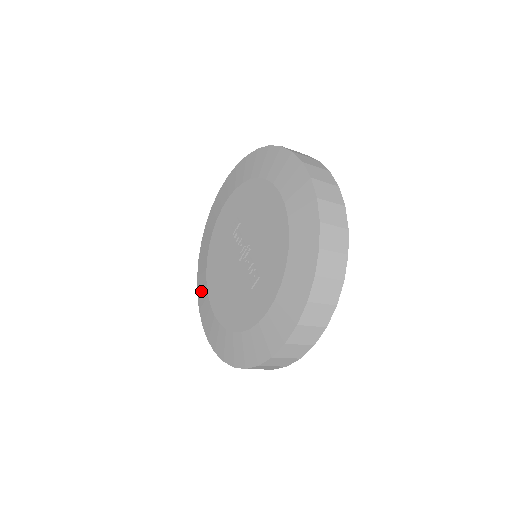
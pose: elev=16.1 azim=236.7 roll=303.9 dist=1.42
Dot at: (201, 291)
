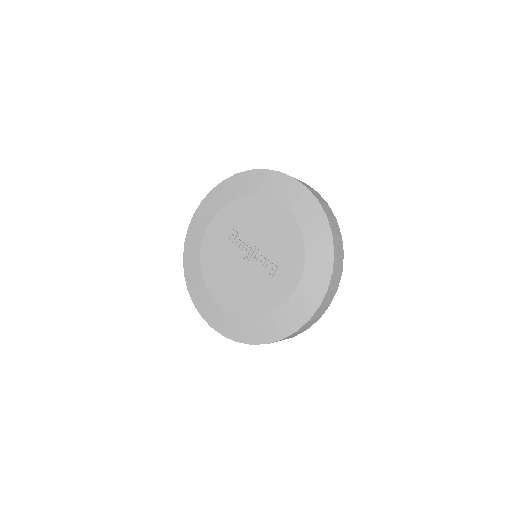
Dot at: (200, 299)
